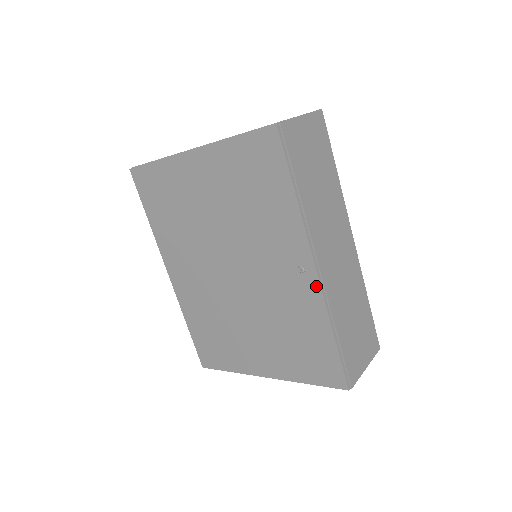
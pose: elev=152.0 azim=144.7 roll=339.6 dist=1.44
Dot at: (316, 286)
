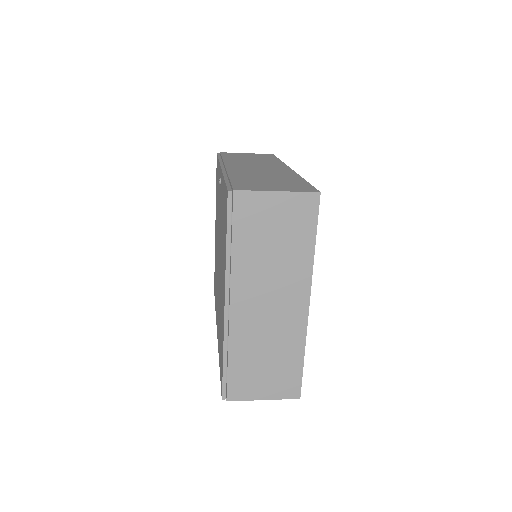
Dot at: (221, 174)
